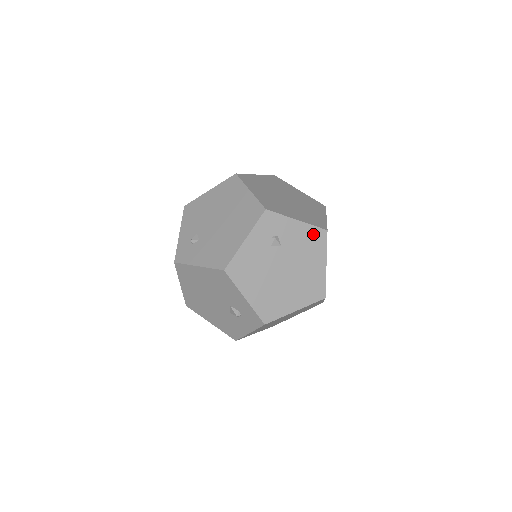
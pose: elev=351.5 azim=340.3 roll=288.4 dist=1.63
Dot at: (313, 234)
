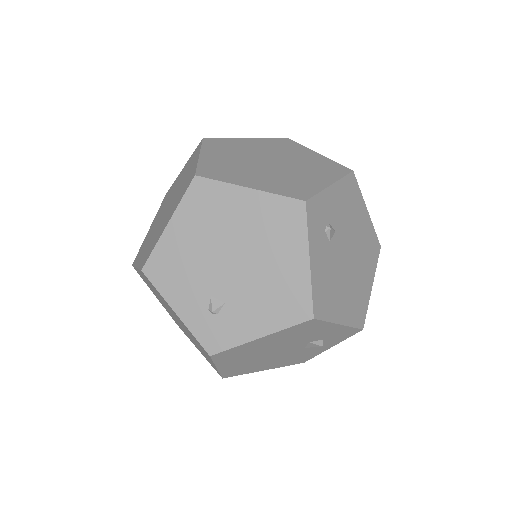
Dot at: (347, 188)
